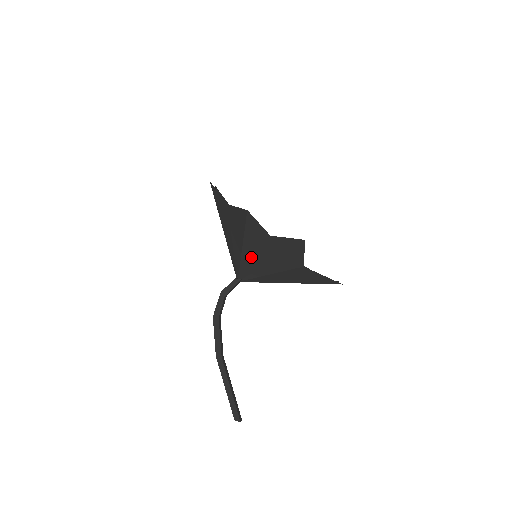
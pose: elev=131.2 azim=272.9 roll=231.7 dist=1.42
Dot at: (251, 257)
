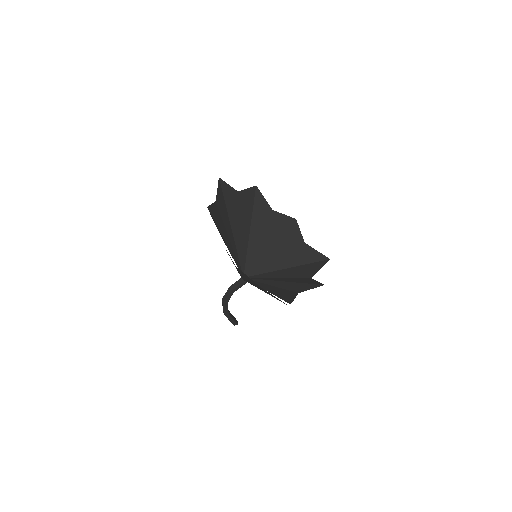
Dot at: occluded
